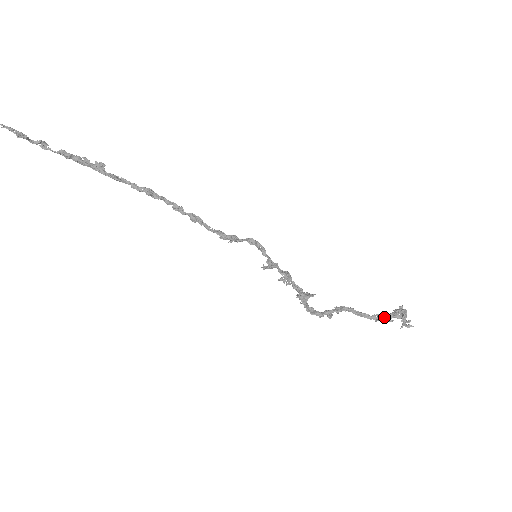
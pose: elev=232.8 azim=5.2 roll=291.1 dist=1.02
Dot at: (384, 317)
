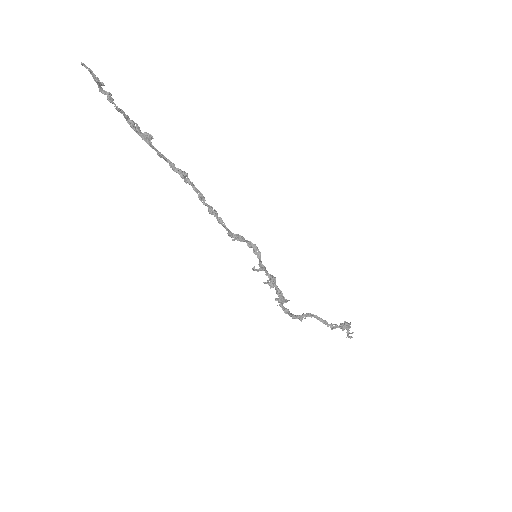
Dot at: (339, 326)
